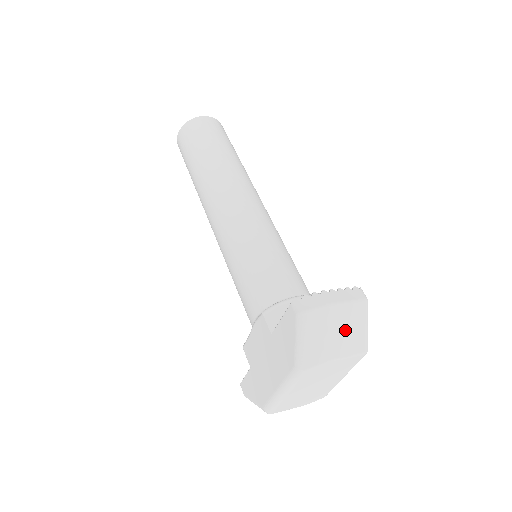
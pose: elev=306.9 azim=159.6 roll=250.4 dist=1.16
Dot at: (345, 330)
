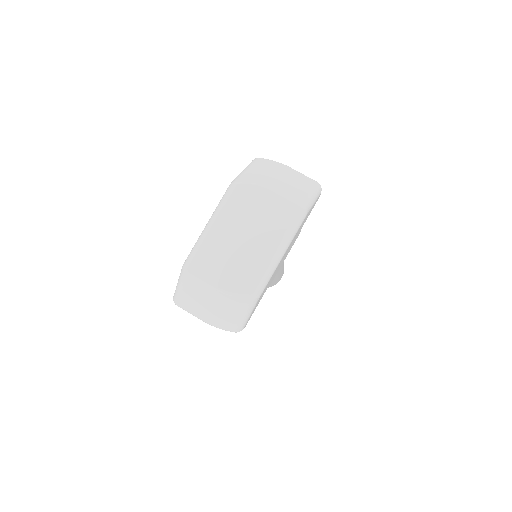
Dot at: (288, 181)
